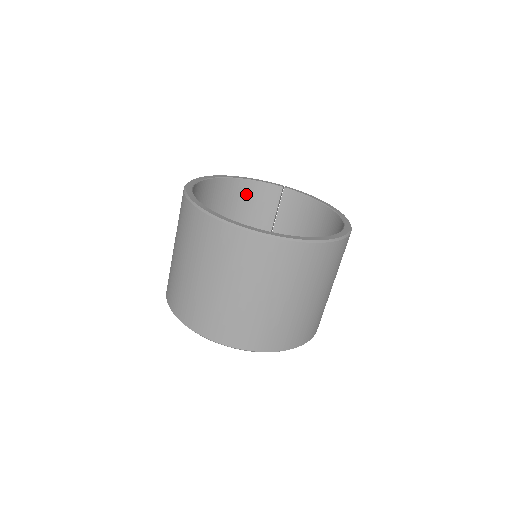
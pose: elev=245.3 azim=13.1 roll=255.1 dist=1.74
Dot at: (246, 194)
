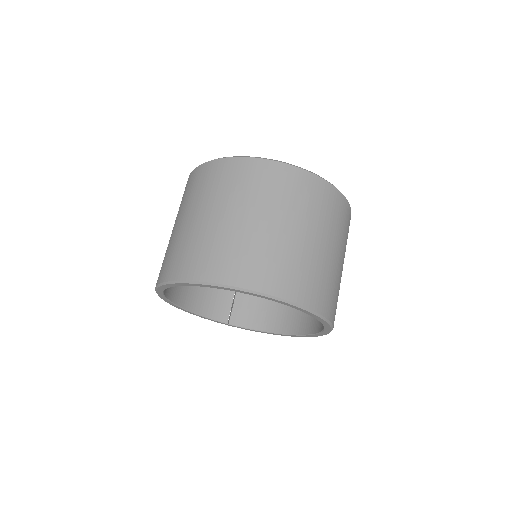
Dot at: occluded
